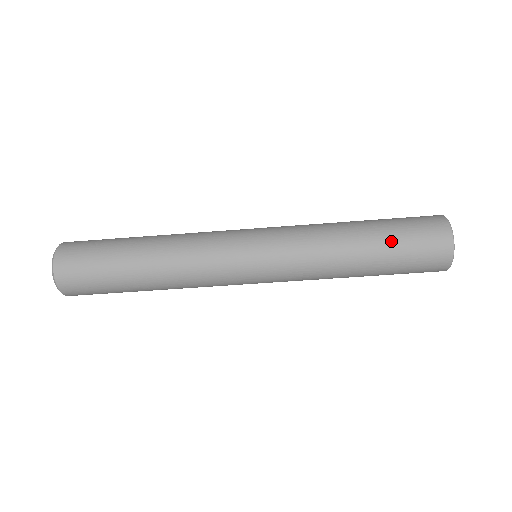
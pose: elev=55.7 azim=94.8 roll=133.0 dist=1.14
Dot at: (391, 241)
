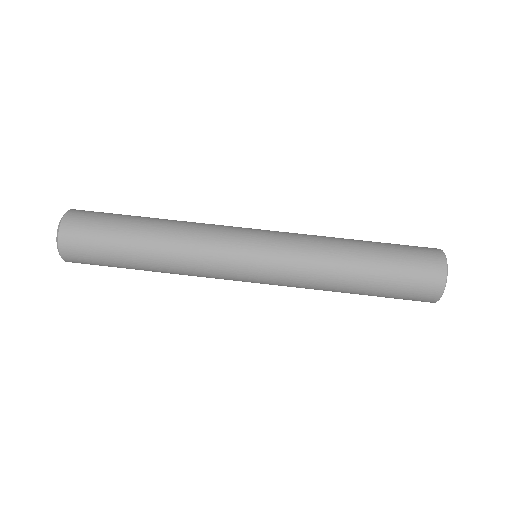
Dot at: occluded
